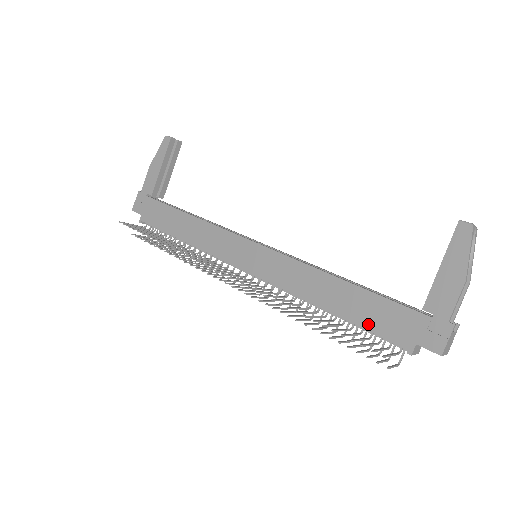
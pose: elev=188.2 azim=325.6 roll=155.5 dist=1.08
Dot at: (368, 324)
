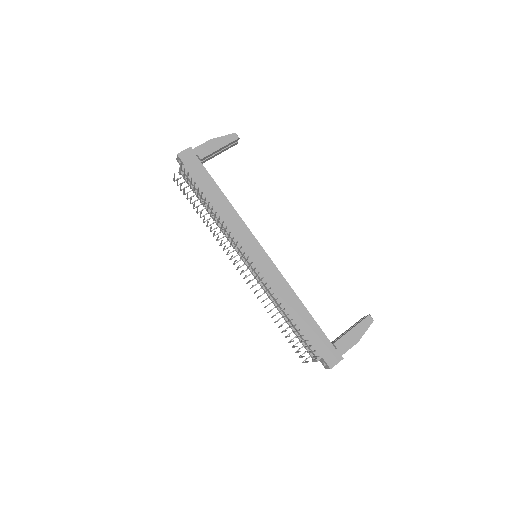
Dot at: (305, 335)
